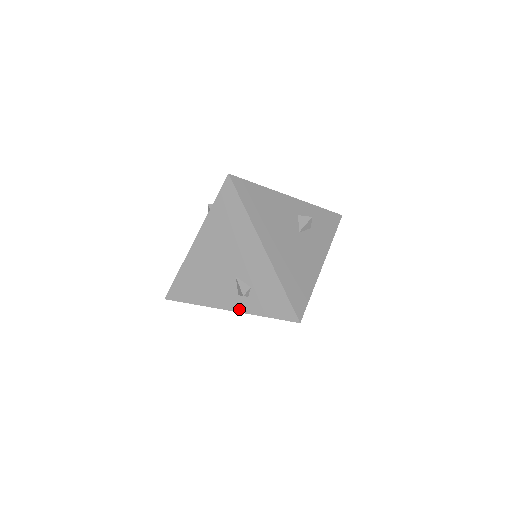
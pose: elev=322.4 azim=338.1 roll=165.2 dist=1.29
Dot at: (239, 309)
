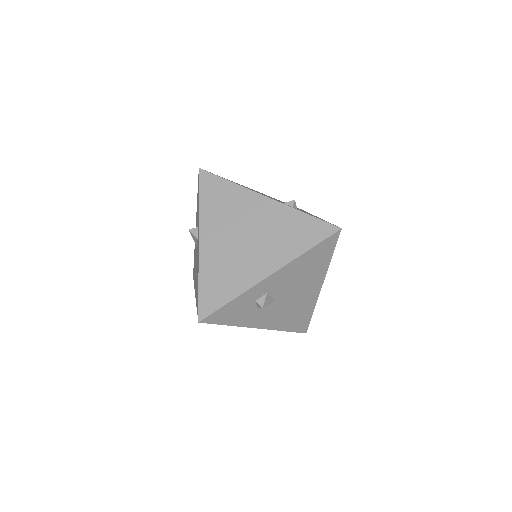
Dot at: (280, 202)
